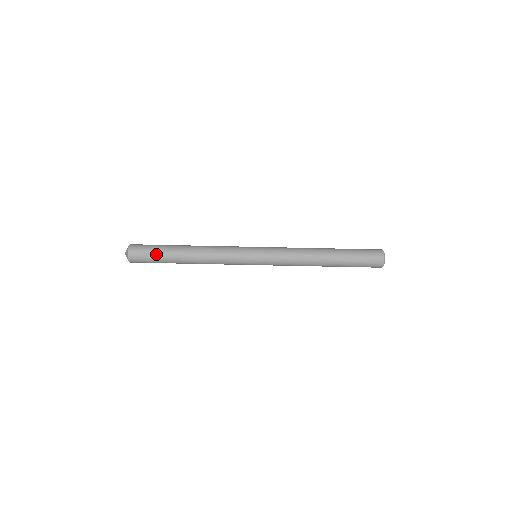
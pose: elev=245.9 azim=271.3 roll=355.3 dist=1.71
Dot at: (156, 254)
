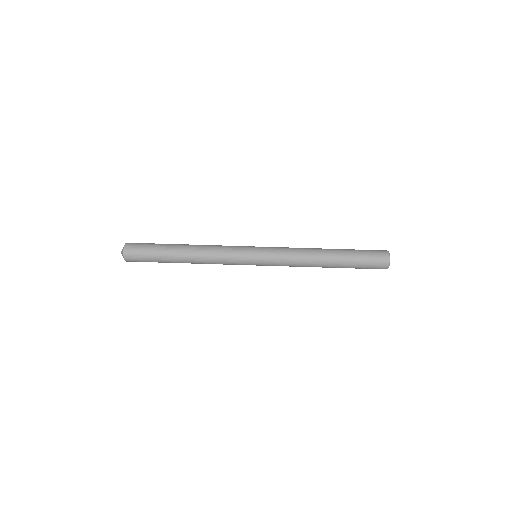
Dot at: (153, 248)
